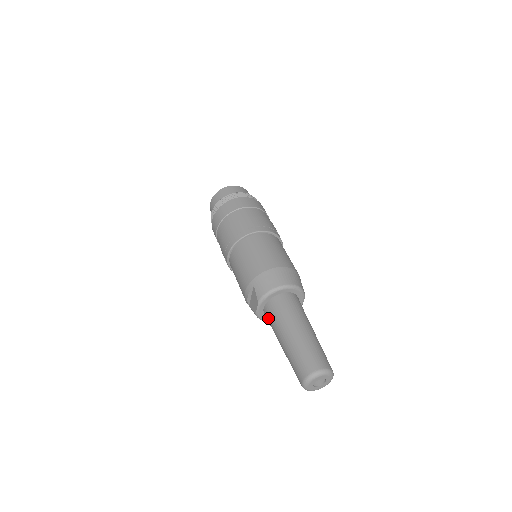
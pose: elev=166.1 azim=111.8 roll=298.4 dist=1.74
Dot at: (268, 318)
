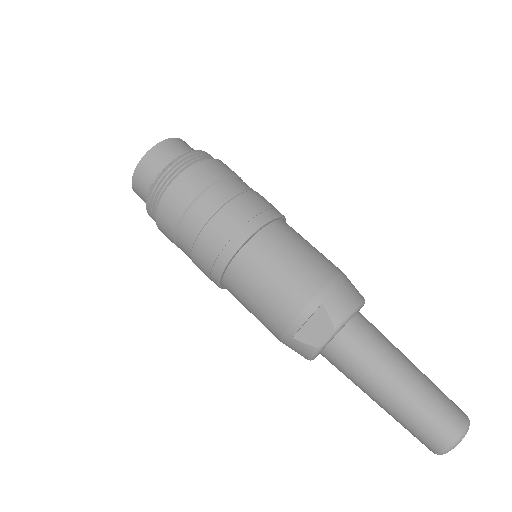
Dot at: (345, 354)
